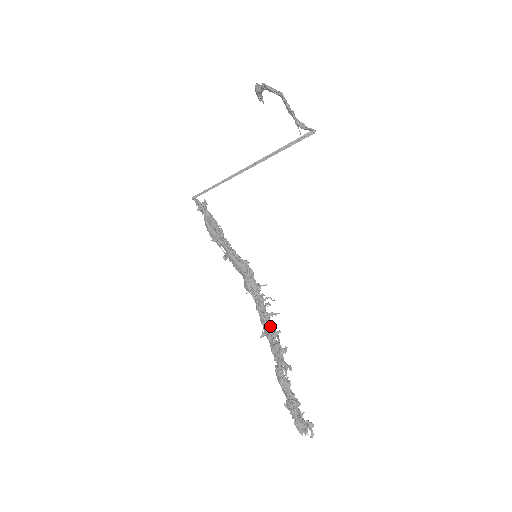
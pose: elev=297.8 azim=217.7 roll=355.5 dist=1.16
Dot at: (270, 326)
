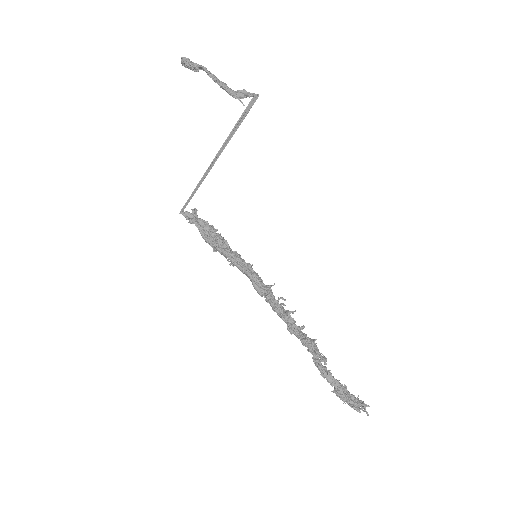
Dot at: (292, 325)
